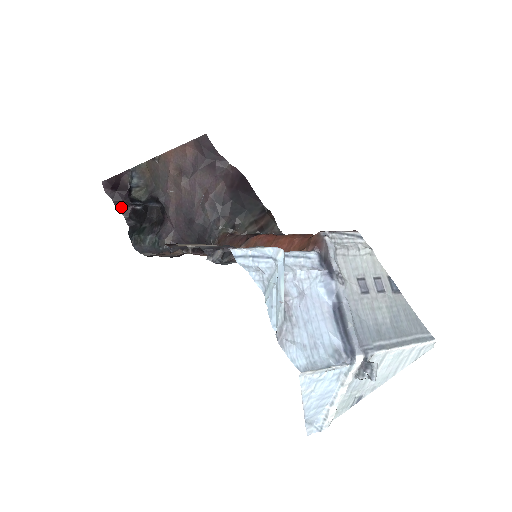
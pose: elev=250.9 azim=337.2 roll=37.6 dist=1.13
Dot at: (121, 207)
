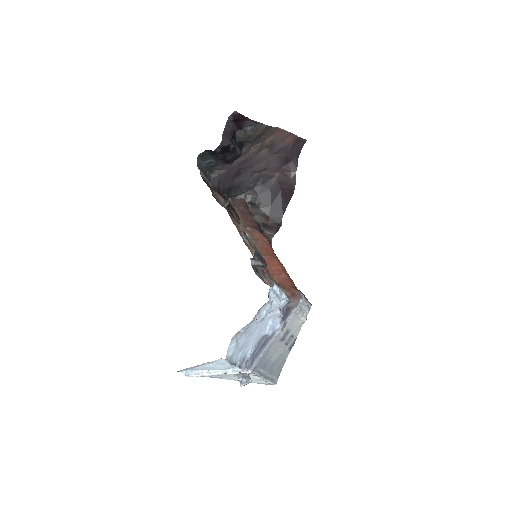
Dot at: (226, 137)
